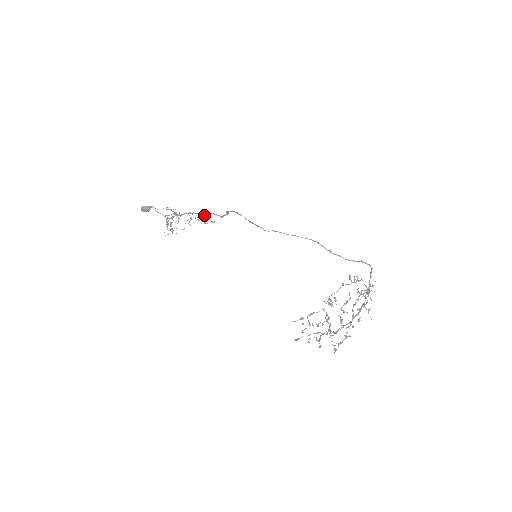
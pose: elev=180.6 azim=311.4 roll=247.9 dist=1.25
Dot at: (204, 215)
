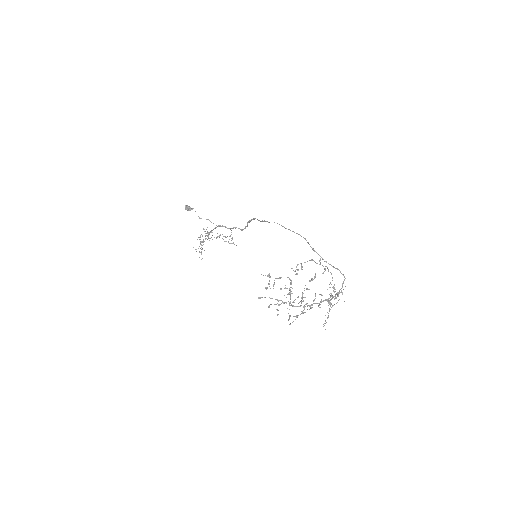
Dot at: (230, 236)
